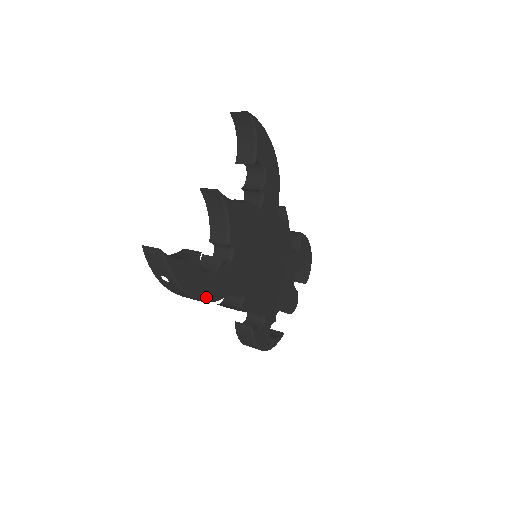
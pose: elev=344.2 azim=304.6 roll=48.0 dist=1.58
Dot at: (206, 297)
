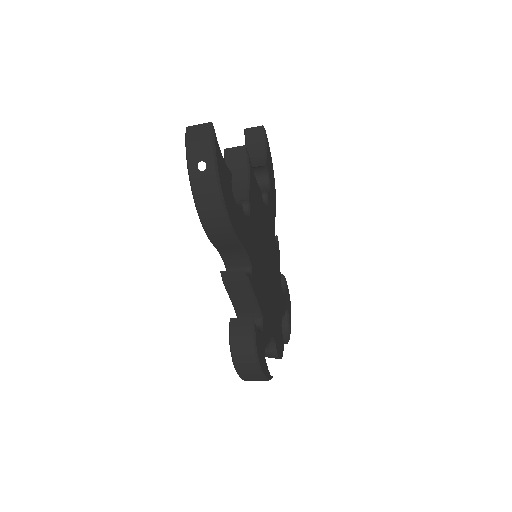
Dot at: (231, 219)
